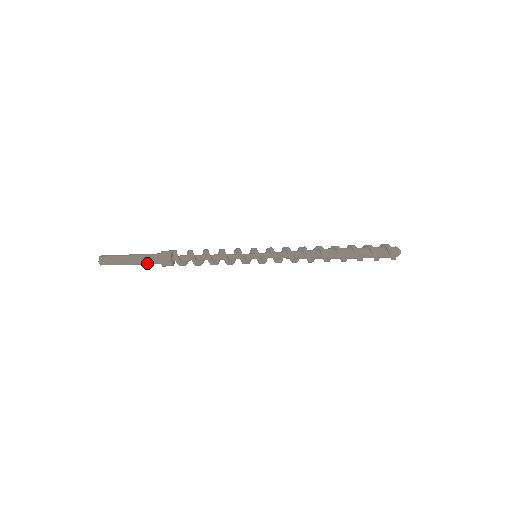
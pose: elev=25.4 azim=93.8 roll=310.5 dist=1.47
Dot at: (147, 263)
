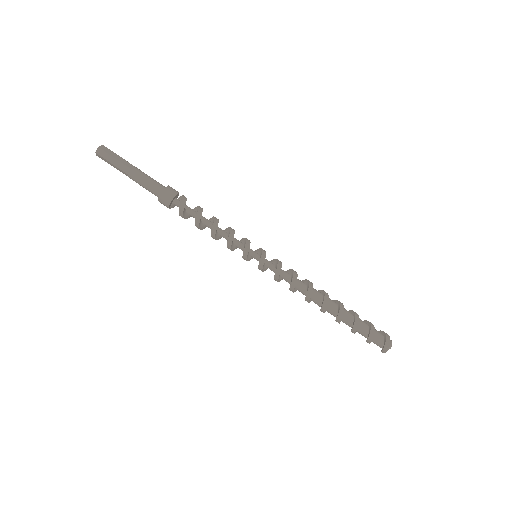
Dot at: (149, 179)
